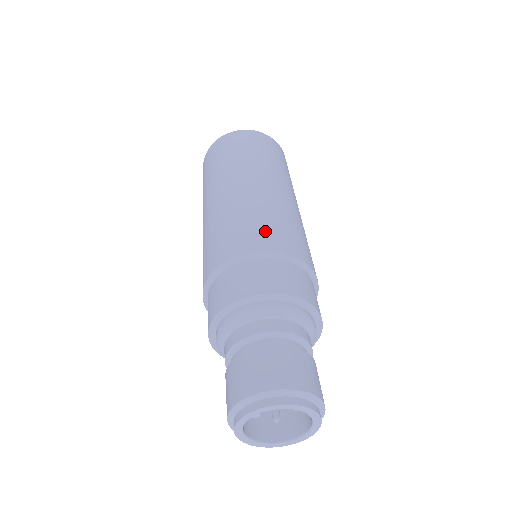
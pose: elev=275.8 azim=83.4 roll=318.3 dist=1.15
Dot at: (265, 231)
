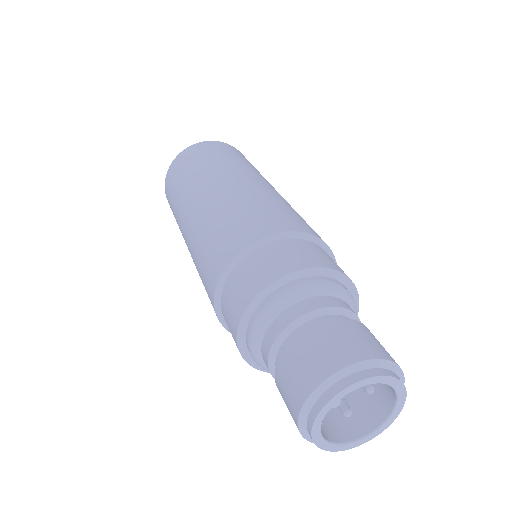
Dot at: (273, 215)
